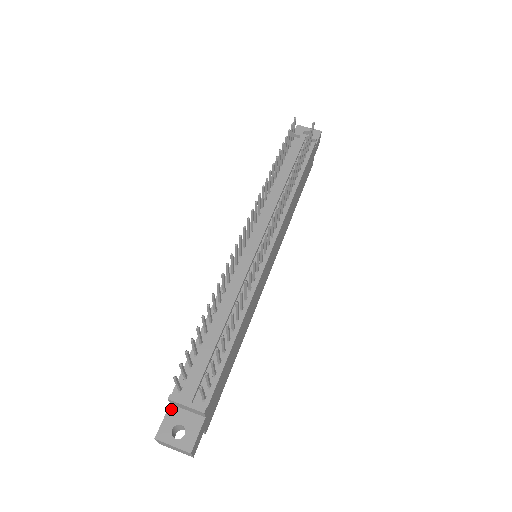
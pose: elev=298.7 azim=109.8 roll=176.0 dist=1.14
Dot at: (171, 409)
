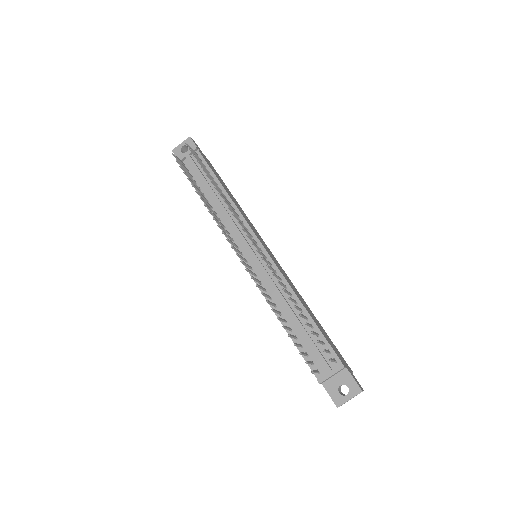
Dot at: (325, 385)
